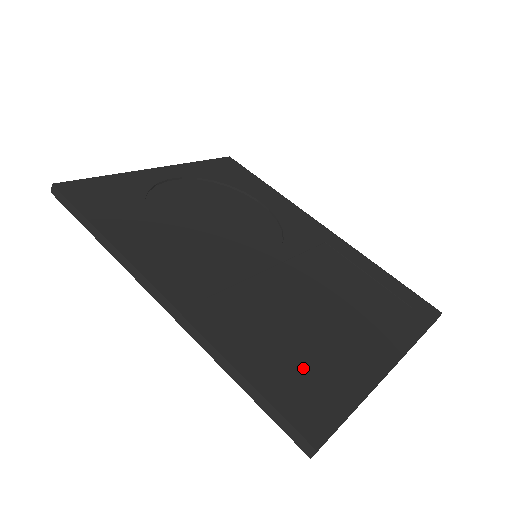
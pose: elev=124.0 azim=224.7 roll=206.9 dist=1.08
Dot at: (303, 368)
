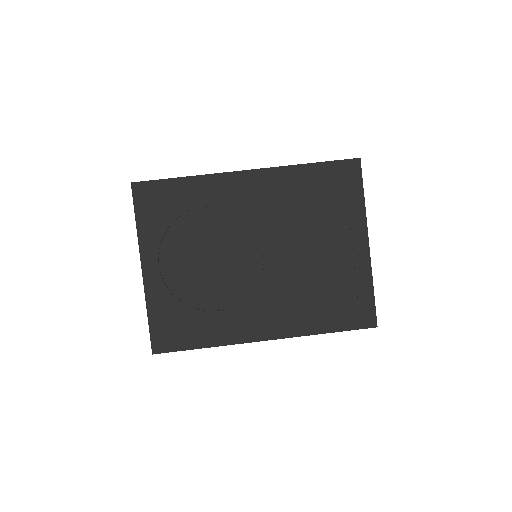
Dot at: (342, 299)
